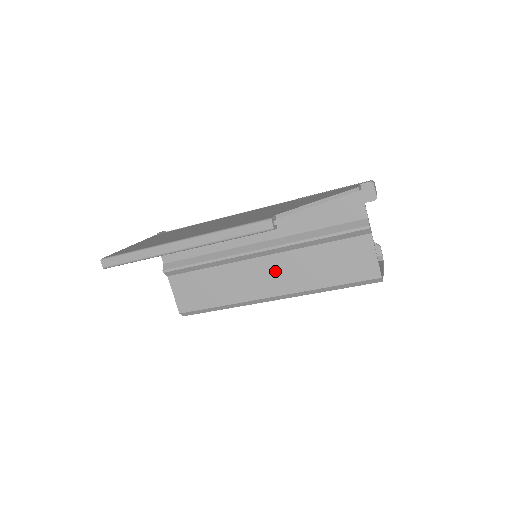
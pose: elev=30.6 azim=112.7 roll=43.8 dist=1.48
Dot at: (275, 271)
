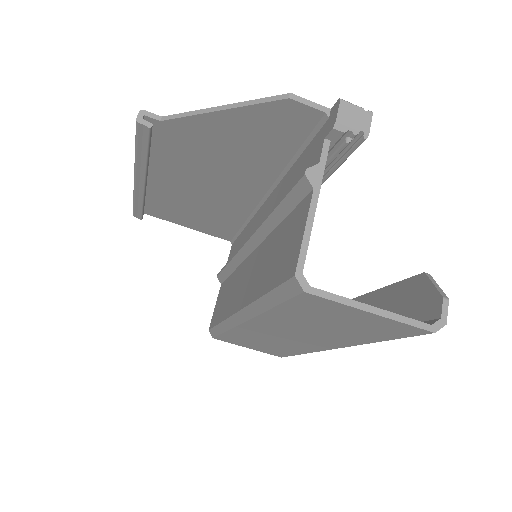
Dot at: (250, 272)
